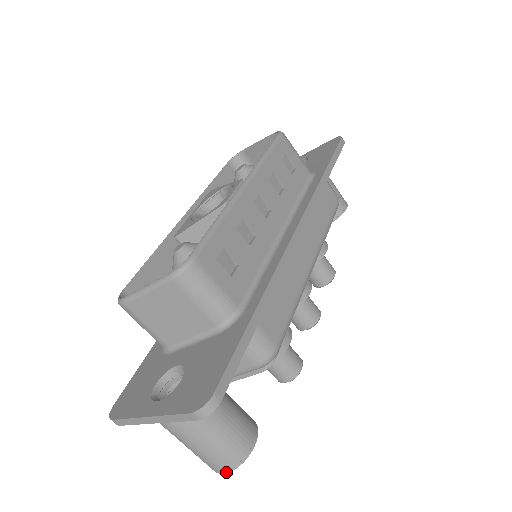
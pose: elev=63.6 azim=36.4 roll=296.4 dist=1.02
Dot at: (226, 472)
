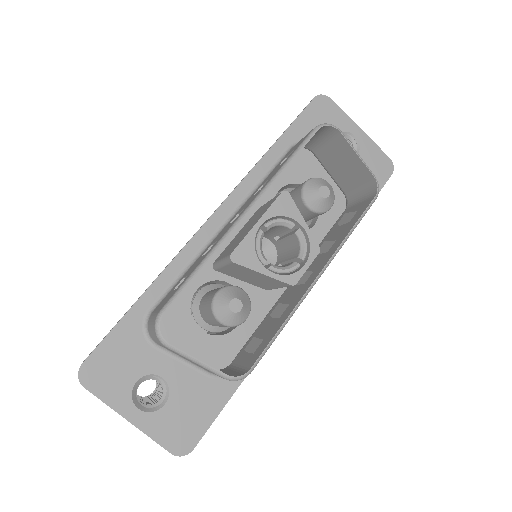
Dot at: occluded
